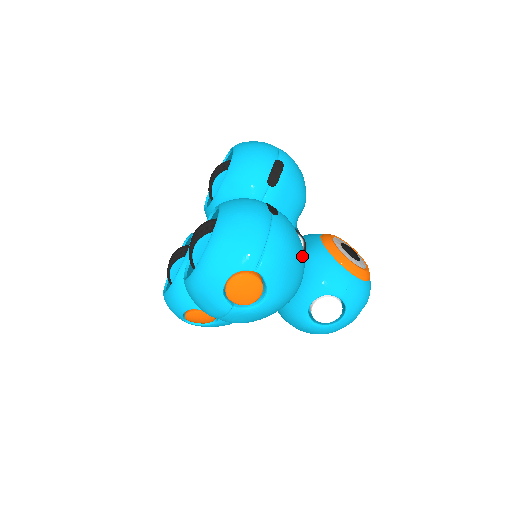
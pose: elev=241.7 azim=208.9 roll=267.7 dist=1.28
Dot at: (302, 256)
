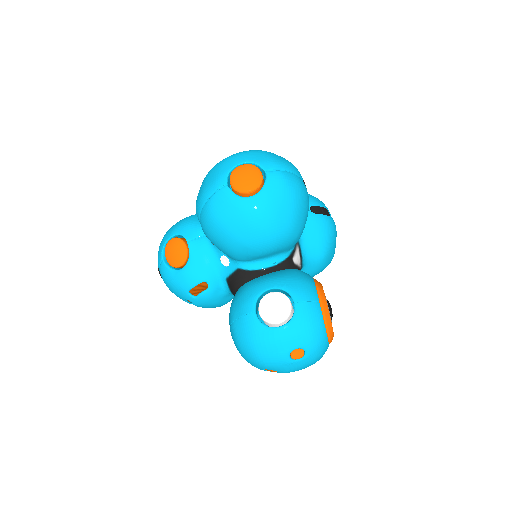
Dot at: (299, 220)
